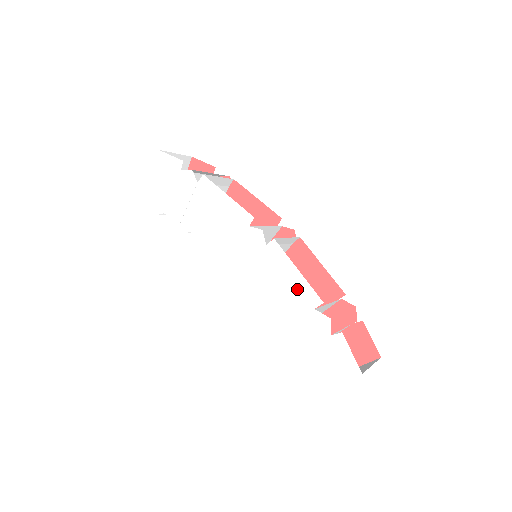
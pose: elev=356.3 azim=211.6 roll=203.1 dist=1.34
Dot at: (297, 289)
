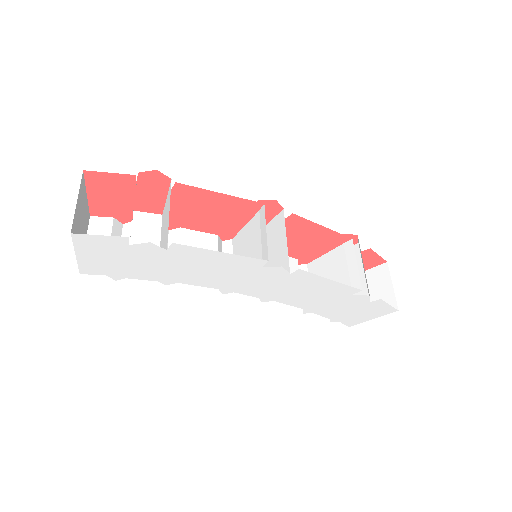
Dot at: (332, 290)
